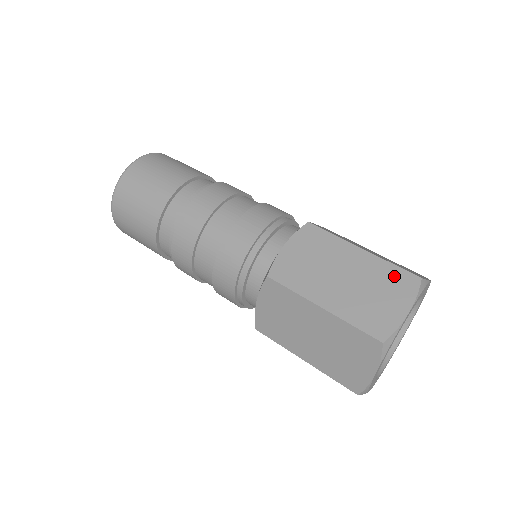
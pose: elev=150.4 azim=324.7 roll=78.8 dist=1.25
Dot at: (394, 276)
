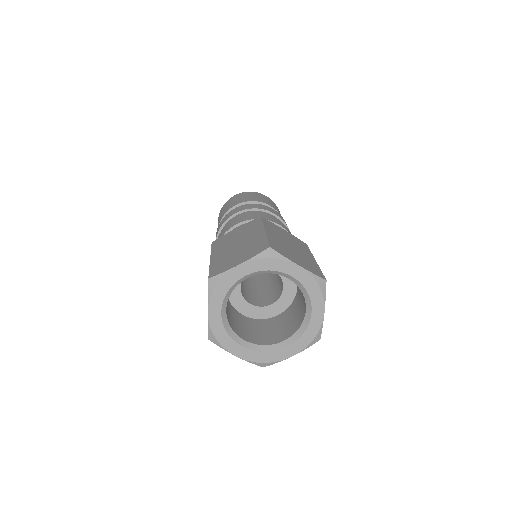
Dot at: (259, 245)
